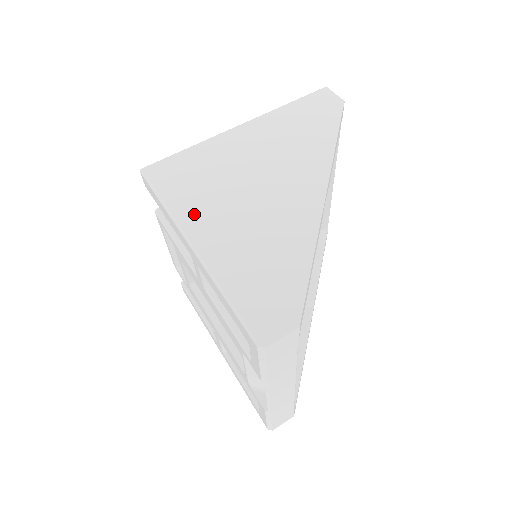
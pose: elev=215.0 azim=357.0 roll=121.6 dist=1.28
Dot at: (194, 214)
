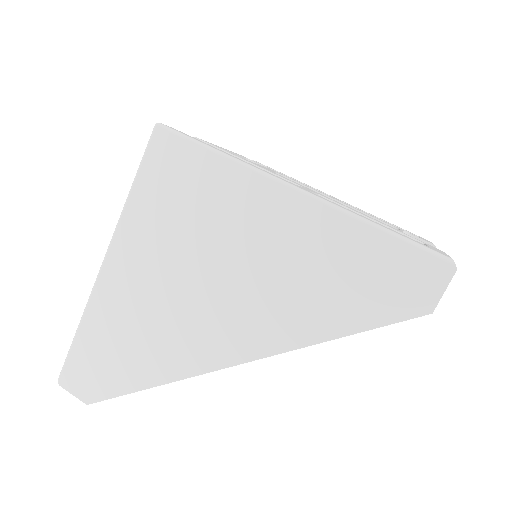
Dot at: (134, 237)
